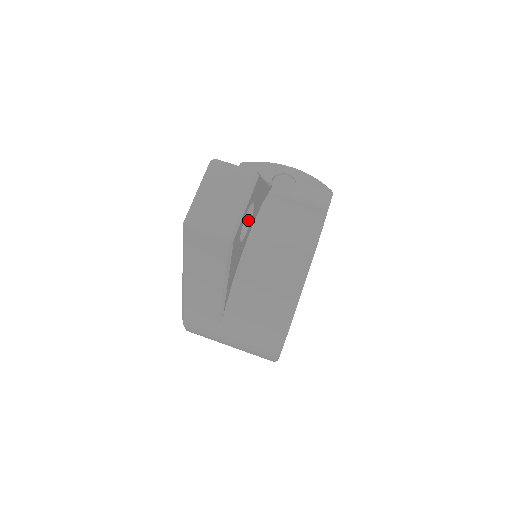
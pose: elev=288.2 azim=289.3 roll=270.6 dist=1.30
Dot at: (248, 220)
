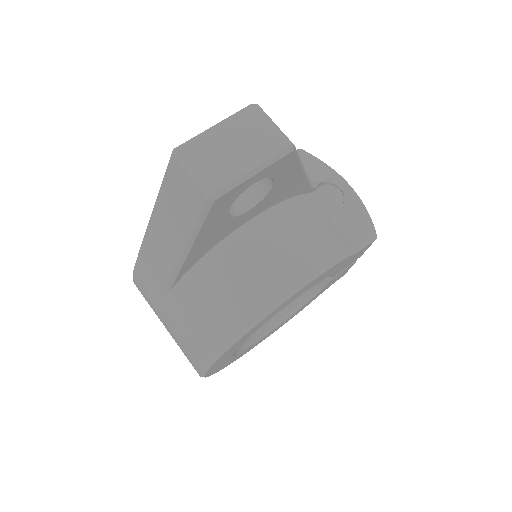
Dot at: (257, 200)
